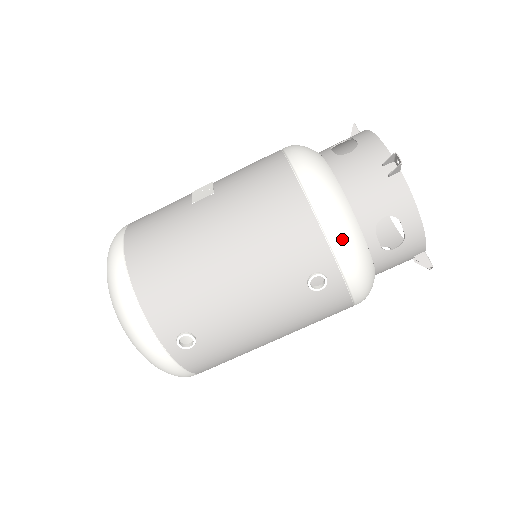
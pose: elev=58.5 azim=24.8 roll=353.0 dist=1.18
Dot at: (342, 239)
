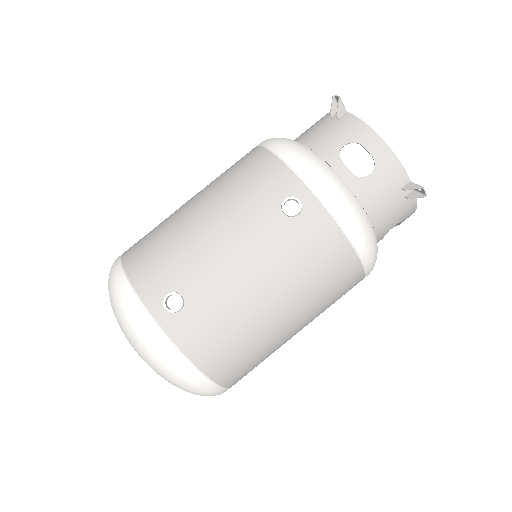
Dot at: (304, 163)
